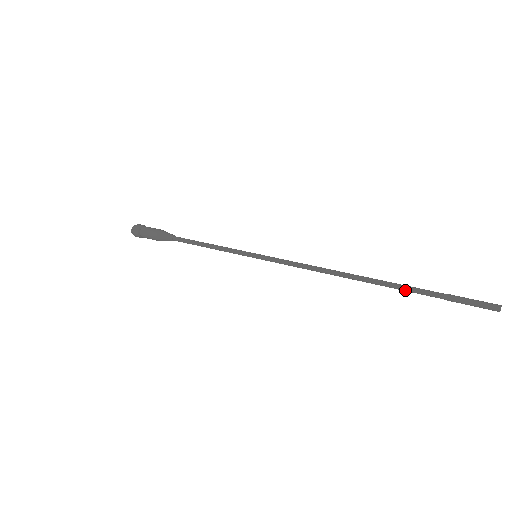
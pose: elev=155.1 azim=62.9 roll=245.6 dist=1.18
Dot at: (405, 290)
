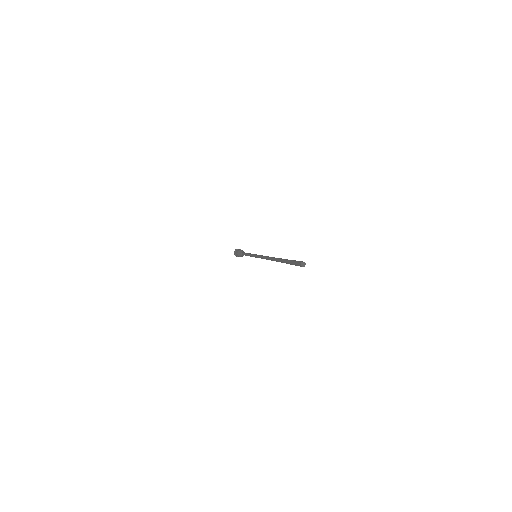
Dot at: (282, 262)
